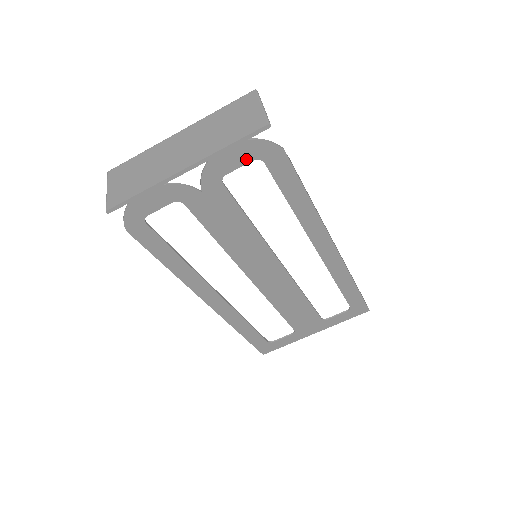
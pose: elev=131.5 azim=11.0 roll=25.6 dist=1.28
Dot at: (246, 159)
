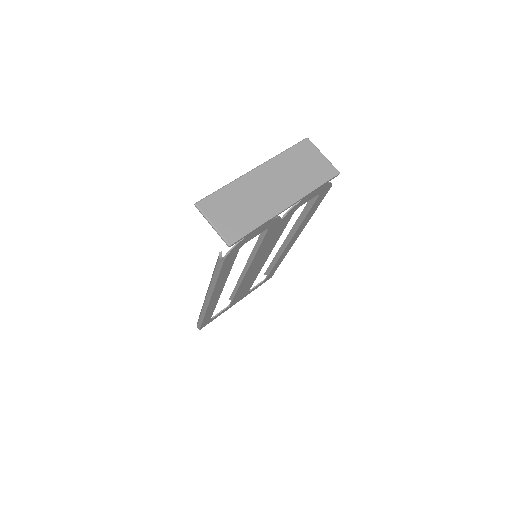
Dot at: (315, 195)
